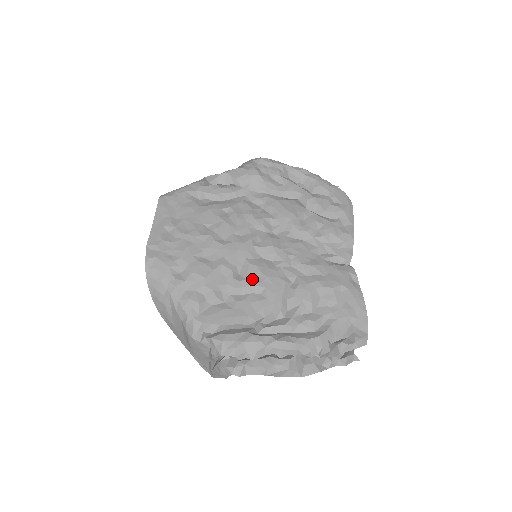
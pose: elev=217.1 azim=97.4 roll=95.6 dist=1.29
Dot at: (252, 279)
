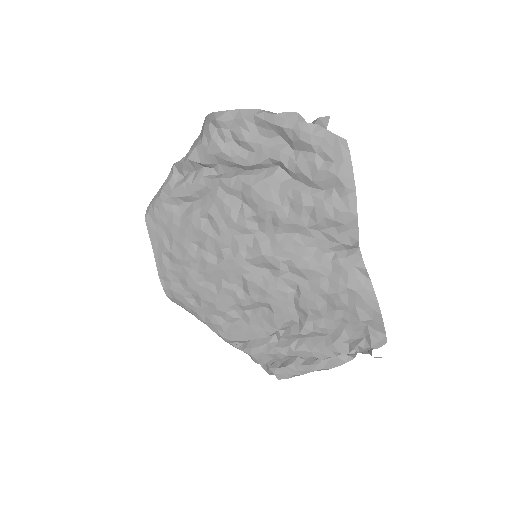
Dot at: (255, 296)
